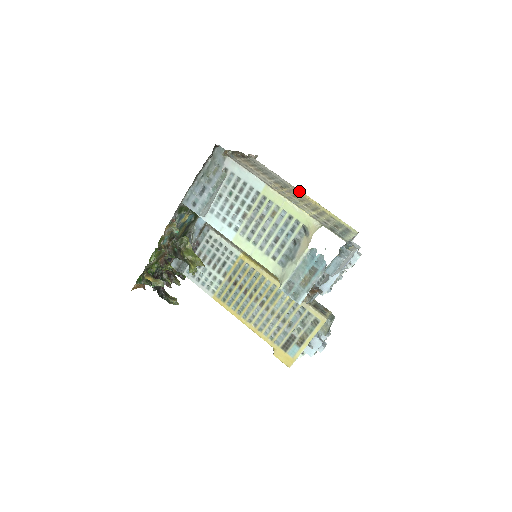
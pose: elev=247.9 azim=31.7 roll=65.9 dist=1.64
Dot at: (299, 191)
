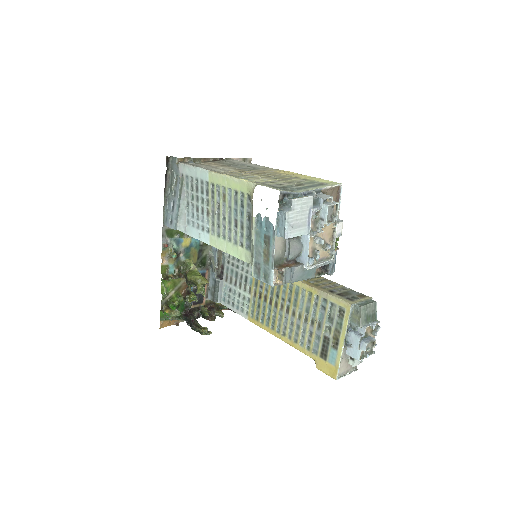
Dot at: (274, 169)
